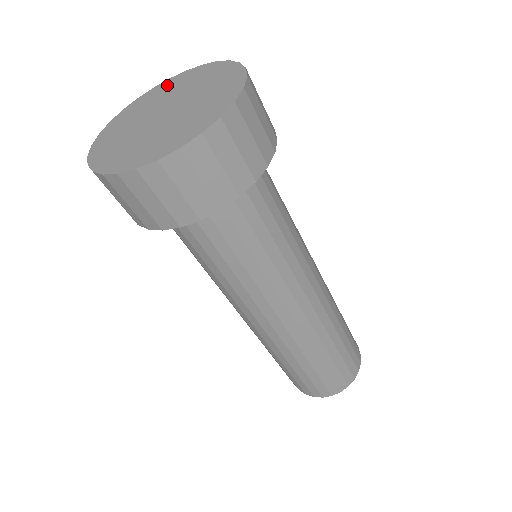
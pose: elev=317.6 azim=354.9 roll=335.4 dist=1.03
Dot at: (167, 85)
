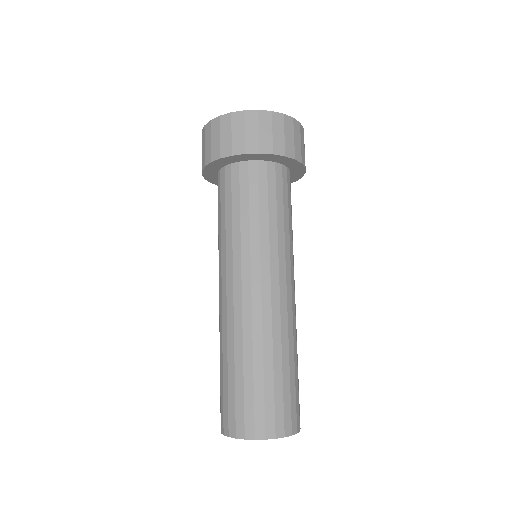
Dot at: occluded
